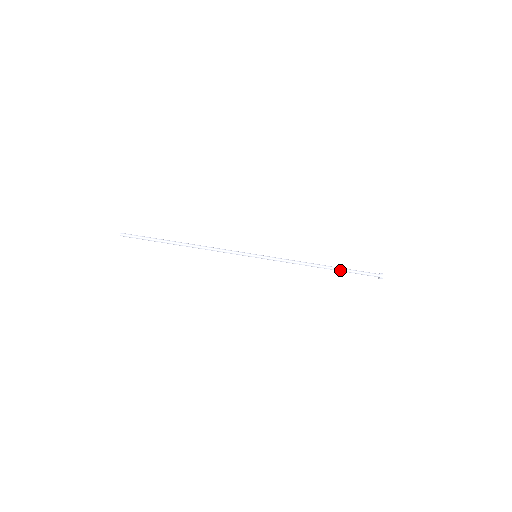
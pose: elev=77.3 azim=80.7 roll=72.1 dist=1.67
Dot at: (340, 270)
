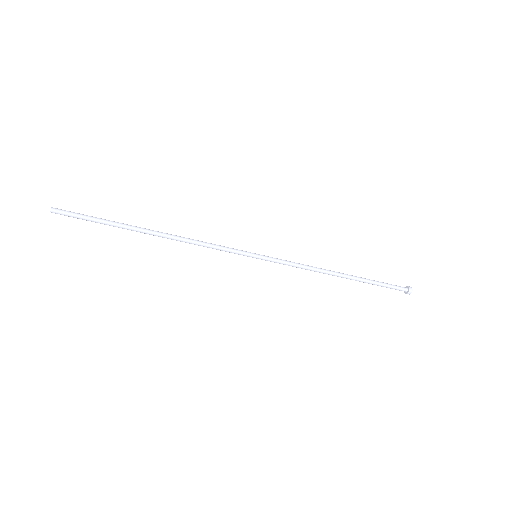
Dot at: (361, 281)
